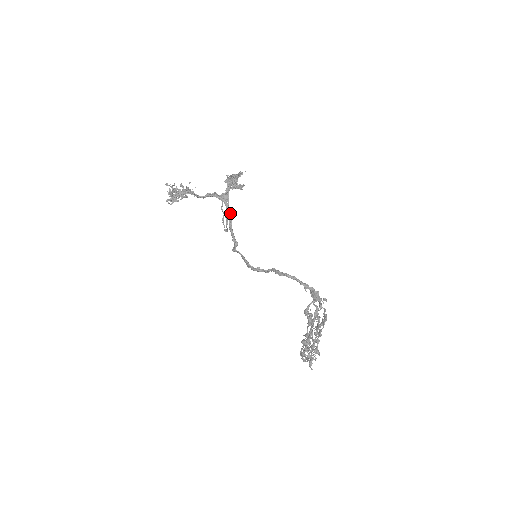
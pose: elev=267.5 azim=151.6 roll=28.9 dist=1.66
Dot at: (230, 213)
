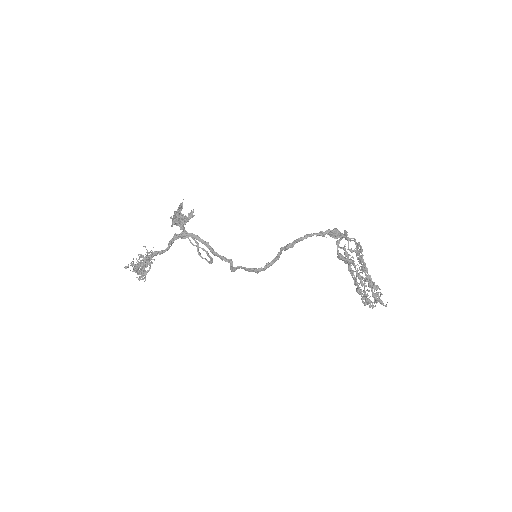
Dot at: (203, 240)
